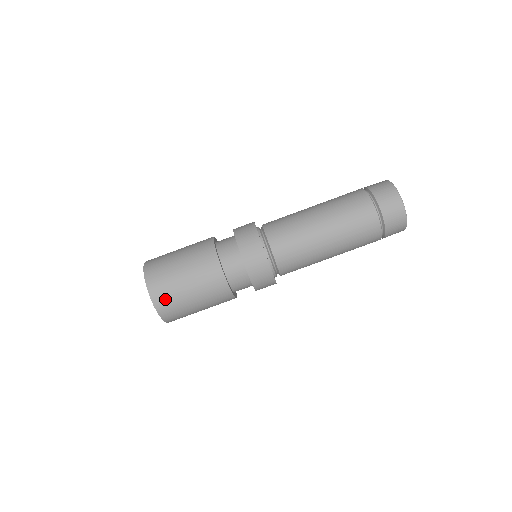
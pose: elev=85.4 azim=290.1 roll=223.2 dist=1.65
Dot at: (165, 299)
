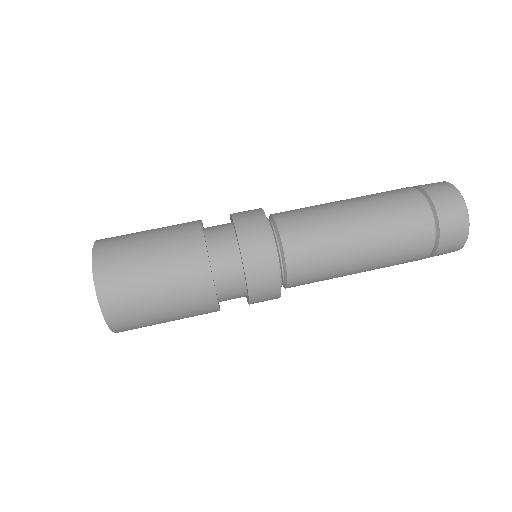
Dot at: (113, 271)
